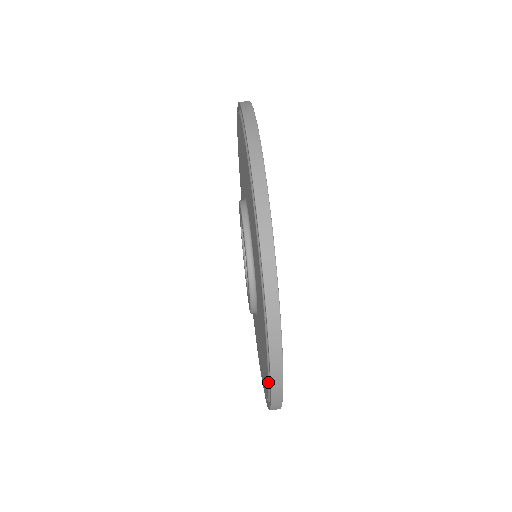
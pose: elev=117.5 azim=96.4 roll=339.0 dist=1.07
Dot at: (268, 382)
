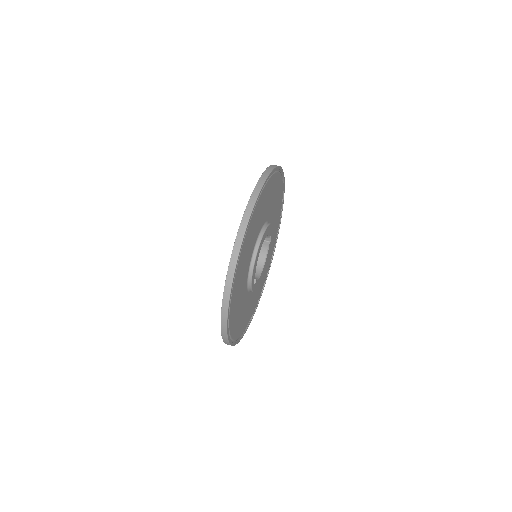
Dot at: occluded
